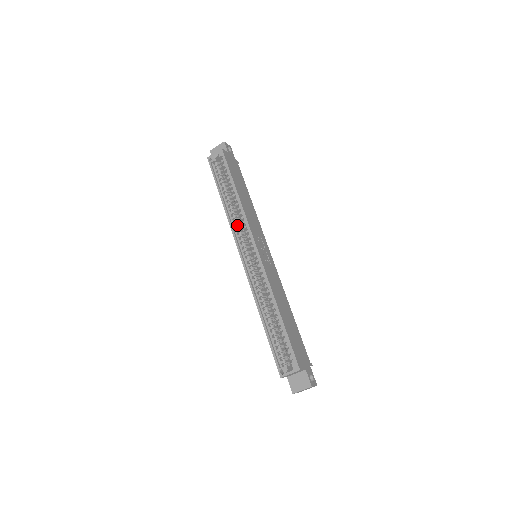
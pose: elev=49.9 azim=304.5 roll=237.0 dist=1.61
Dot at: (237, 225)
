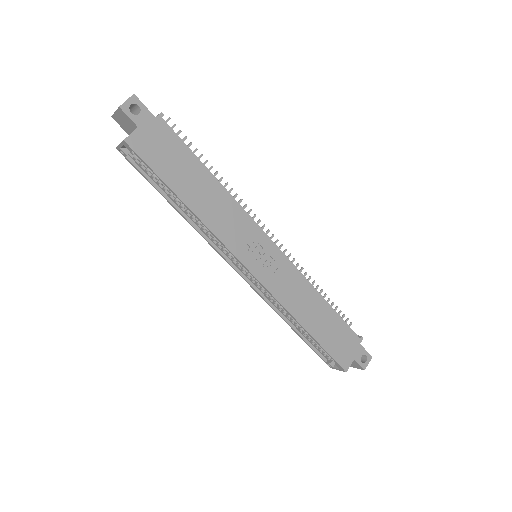
Dot at: (213, 239)
